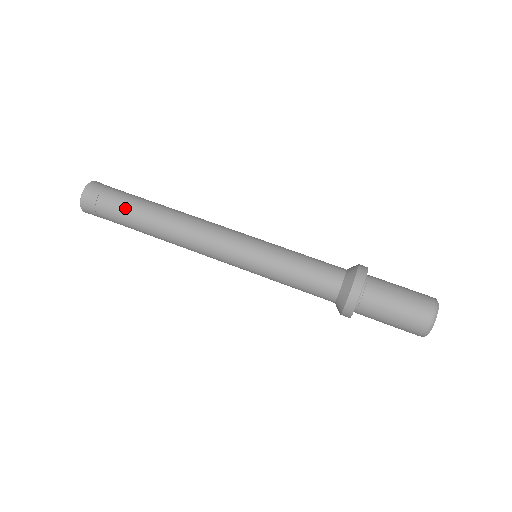
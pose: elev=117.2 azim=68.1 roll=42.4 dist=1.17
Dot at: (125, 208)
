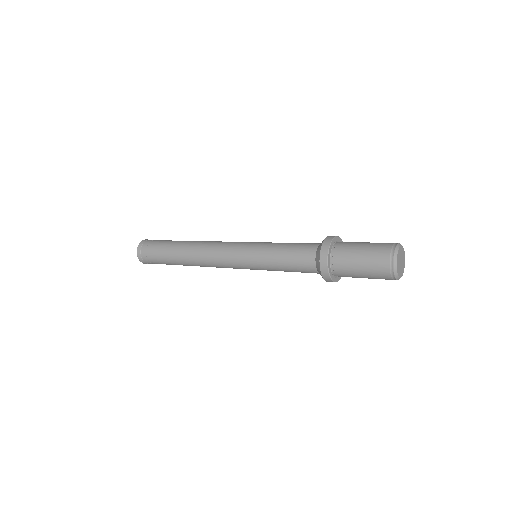
Dot at: (164, 246)
